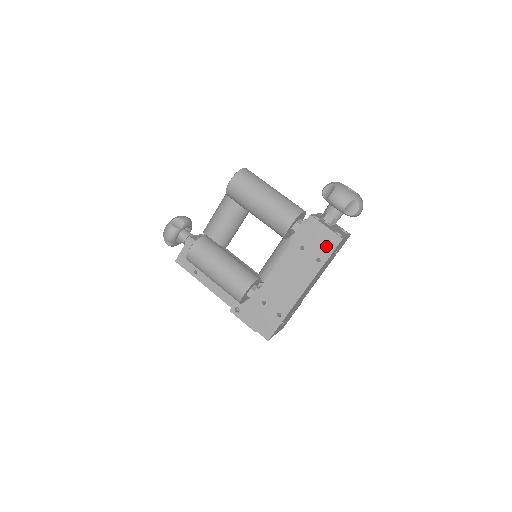
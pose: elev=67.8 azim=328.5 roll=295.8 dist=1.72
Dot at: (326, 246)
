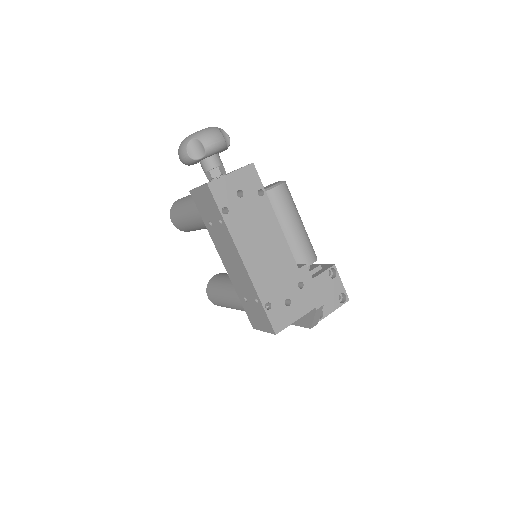
Dot at: (211, 203)
